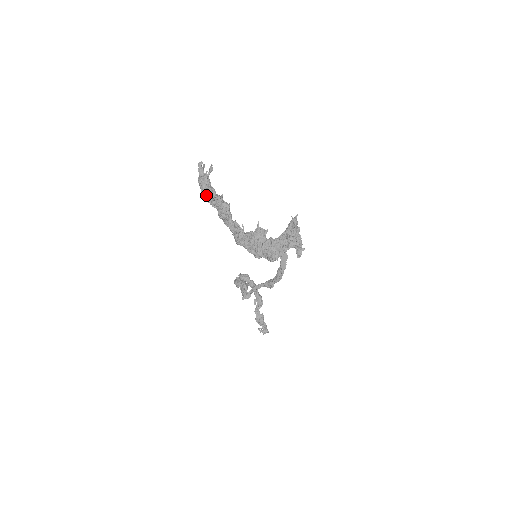
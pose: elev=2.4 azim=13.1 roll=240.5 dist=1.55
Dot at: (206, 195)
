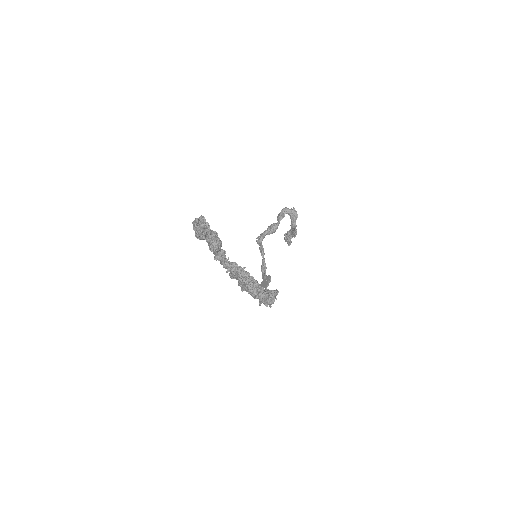
Dot at: occluded
